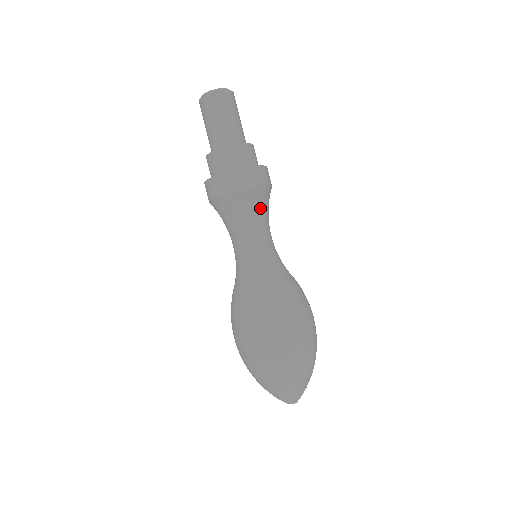
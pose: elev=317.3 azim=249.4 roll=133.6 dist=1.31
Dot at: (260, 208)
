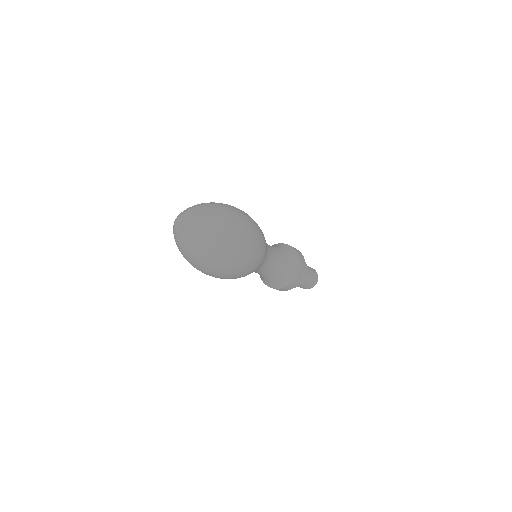
Dot at: (280, 247)
